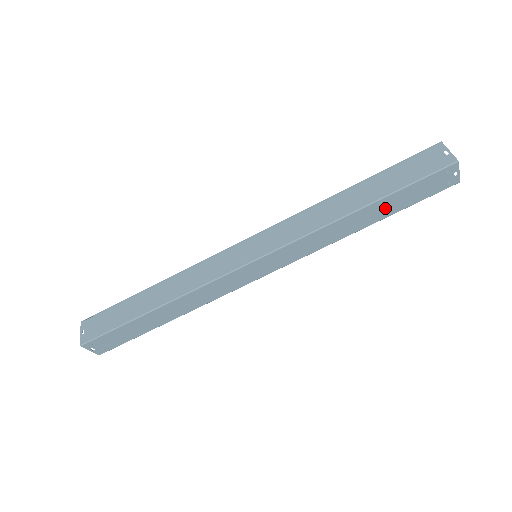
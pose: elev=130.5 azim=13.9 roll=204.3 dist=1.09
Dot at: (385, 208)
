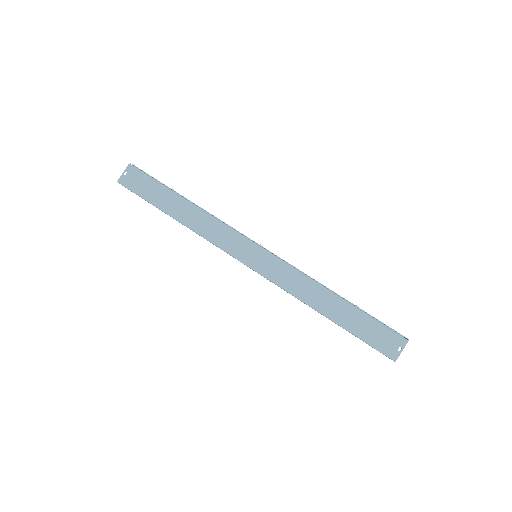
Dot at: occluded
